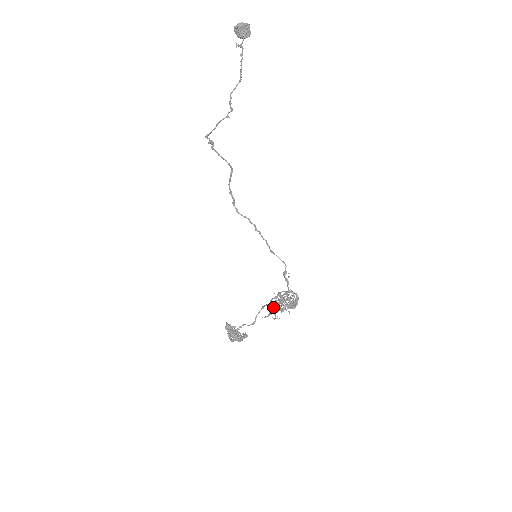
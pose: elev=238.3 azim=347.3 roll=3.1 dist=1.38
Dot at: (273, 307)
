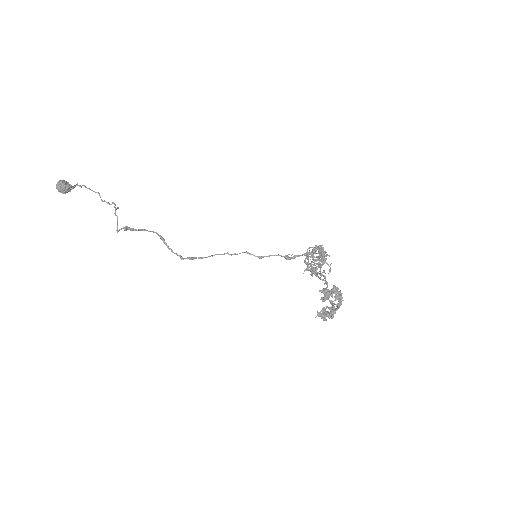
Dot at: (317, 266)
